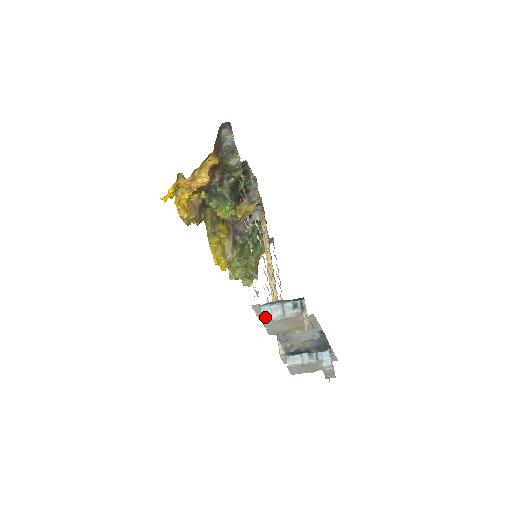
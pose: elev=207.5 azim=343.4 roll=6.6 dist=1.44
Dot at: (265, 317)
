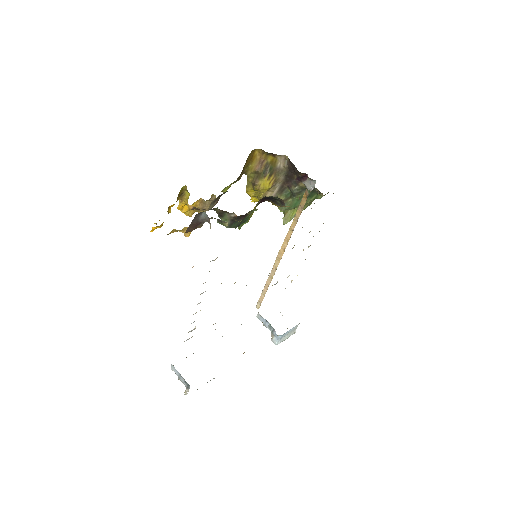
Dot at: (171, 369)
